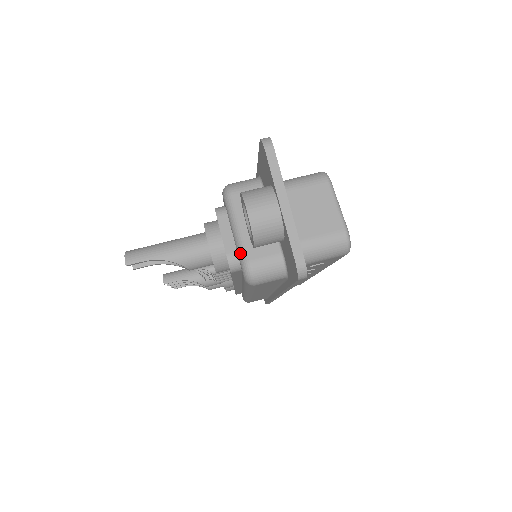
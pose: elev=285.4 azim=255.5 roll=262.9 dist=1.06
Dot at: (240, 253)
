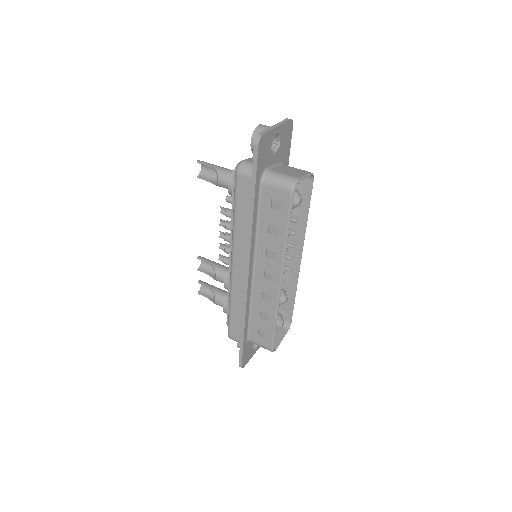
Dot at: occluded
